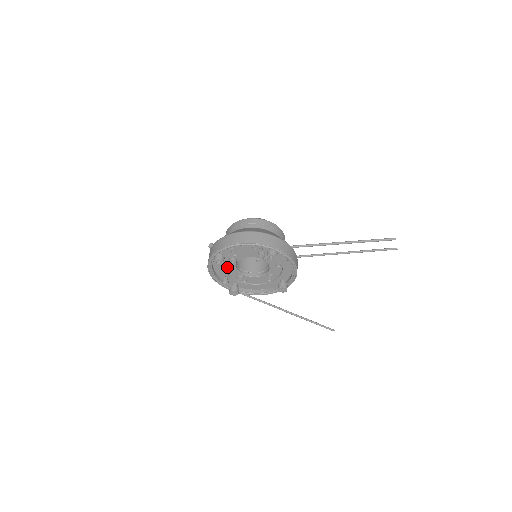
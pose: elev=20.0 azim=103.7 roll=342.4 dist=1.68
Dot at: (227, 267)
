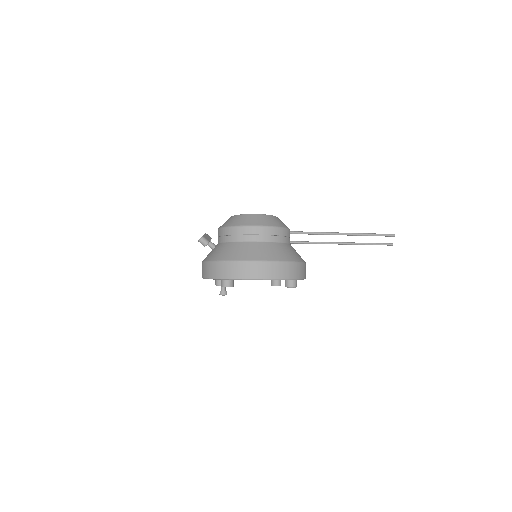
Dot at: occluded
